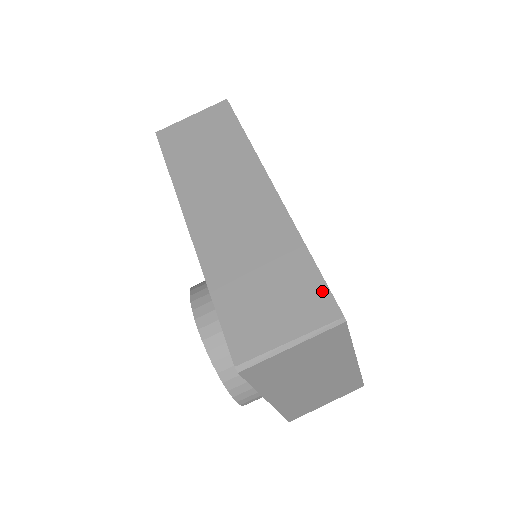
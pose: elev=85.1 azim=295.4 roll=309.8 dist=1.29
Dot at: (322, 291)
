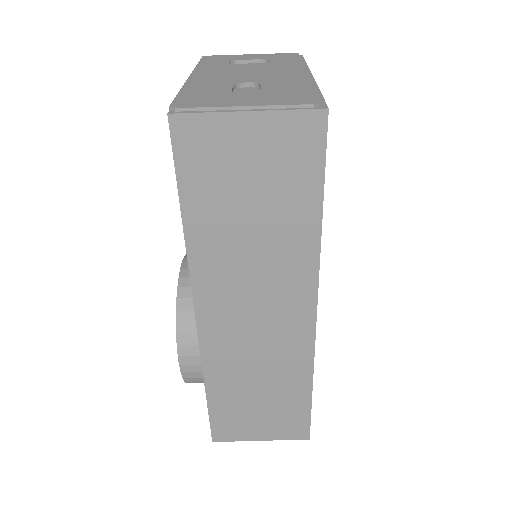
Dot at: (304, 421)
